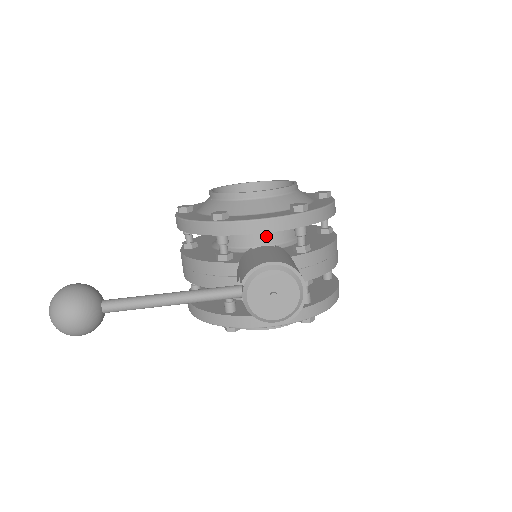
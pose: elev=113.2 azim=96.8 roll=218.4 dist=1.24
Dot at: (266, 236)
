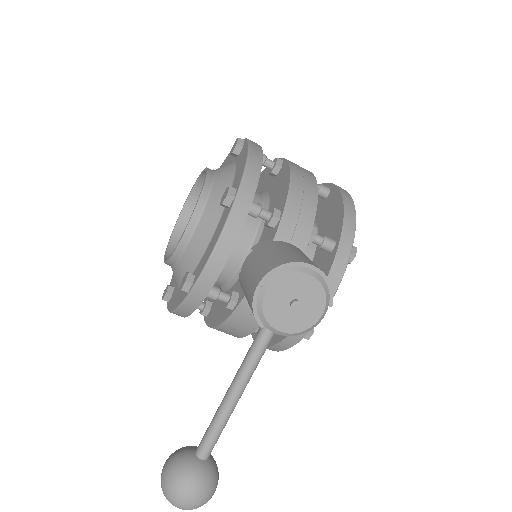
Dot at: (239, 243)
